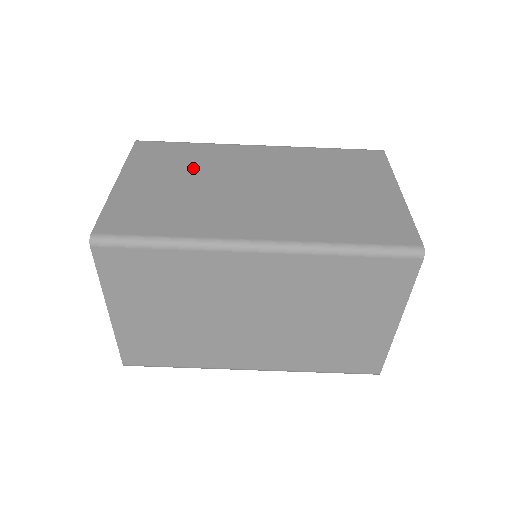
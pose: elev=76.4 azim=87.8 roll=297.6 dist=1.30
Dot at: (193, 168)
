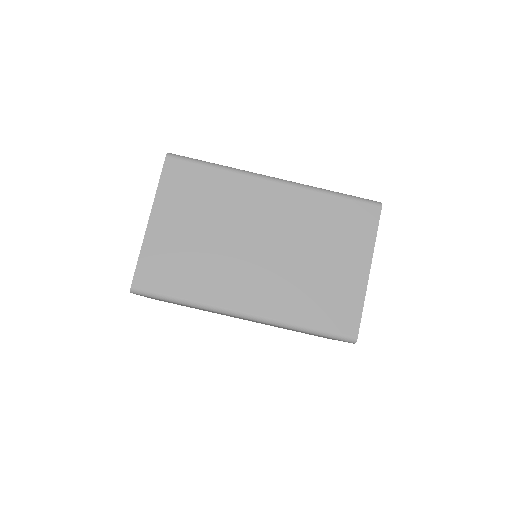
Dot at: occluded
